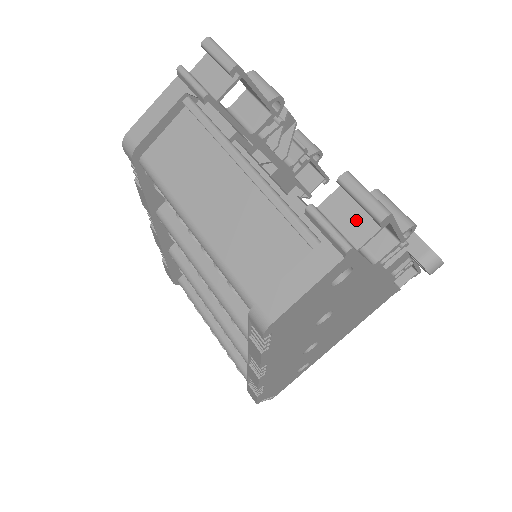
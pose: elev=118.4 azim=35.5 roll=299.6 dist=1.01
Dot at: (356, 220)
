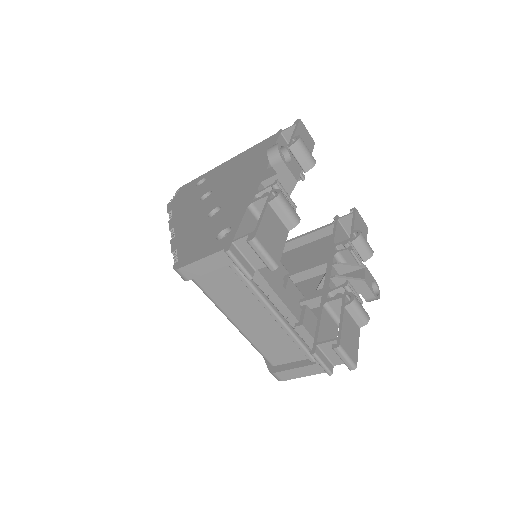
Dot at: (337, 356)
